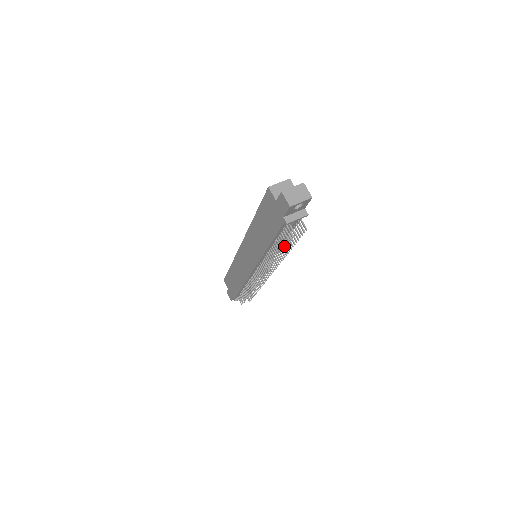
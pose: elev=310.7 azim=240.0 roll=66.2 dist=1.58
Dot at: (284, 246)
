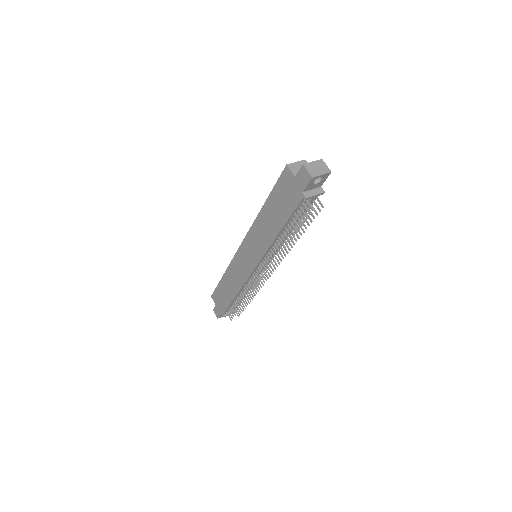
Dot at: occluded
